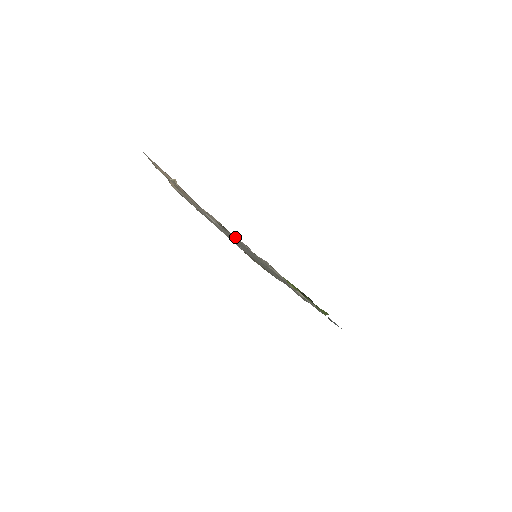
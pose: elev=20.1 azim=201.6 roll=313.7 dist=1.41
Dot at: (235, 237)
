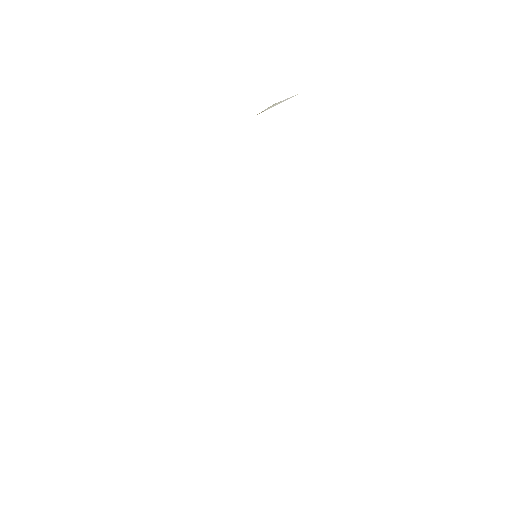
Dot at: occluded
